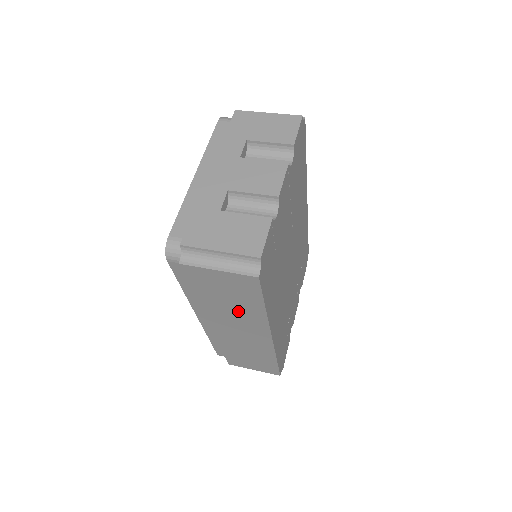
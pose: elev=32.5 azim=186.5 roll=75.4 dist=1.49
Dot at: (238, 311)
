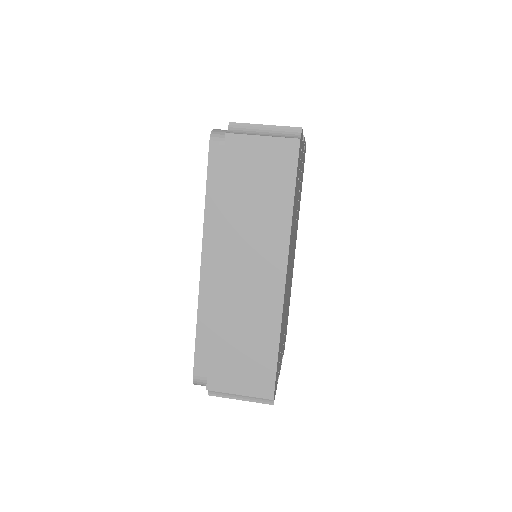
Dot at: (261, 218)
